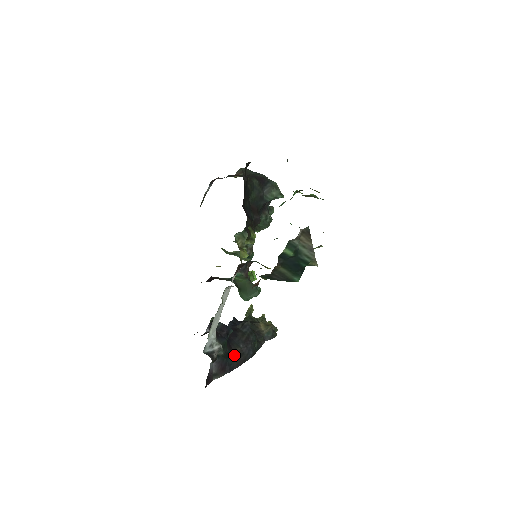
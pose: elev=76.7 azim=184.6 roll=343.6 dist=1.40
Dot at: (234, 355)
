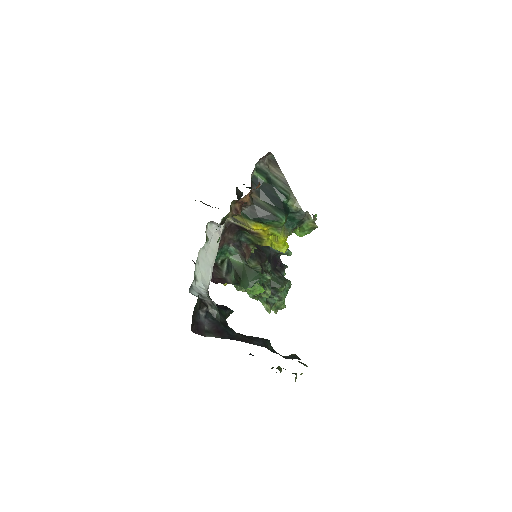
Dot at: (236, 333)
